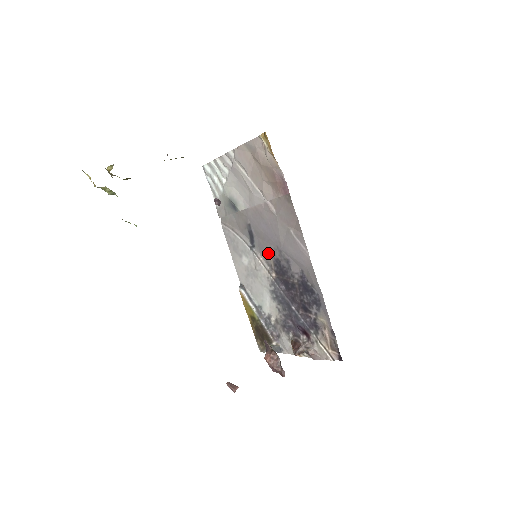
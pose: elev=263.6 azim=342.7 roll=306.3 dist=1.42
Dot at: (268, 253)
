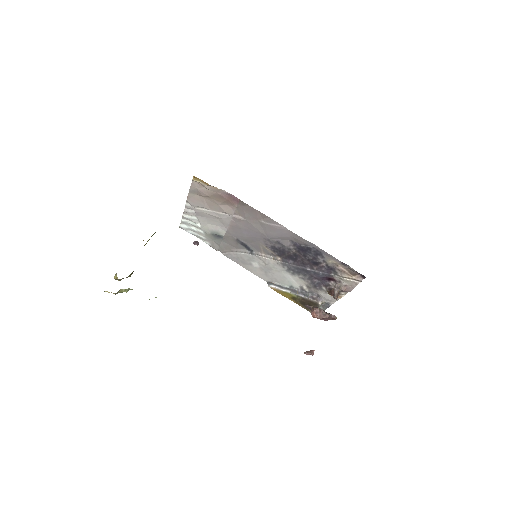
Dot at: (263, 248)
